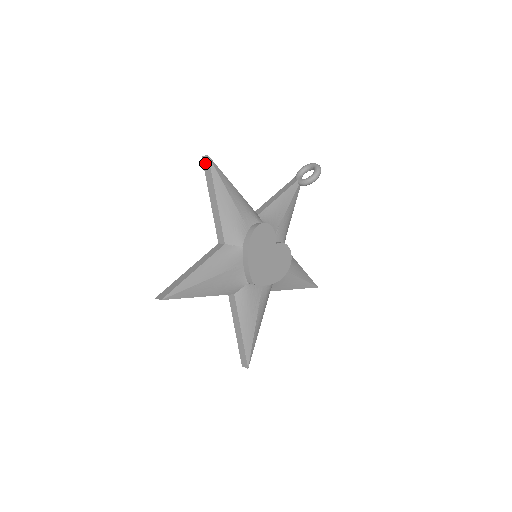
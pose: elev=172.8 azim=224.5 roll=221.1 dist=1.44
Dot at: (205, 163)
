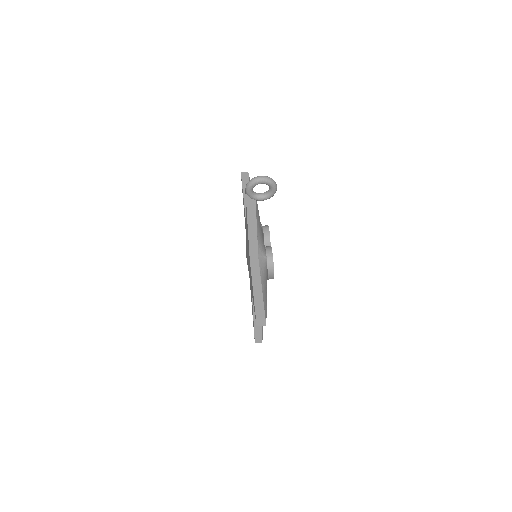
Dot at: (259, 323)
